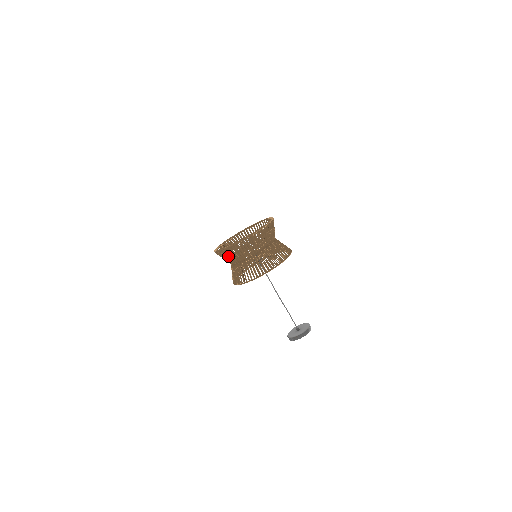
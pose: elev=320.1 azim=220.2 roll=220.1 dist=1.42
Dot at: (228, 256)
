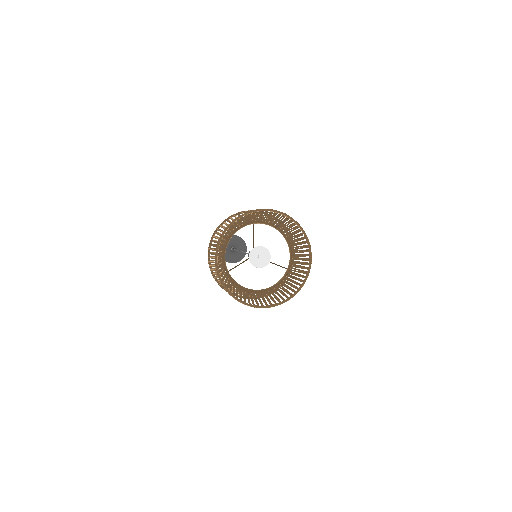
Dot at: (234, 292)
